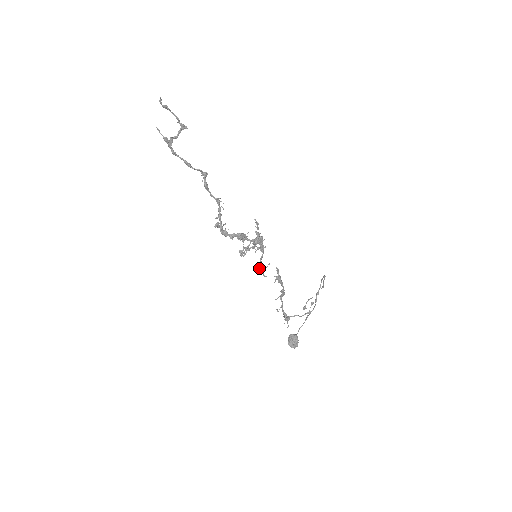
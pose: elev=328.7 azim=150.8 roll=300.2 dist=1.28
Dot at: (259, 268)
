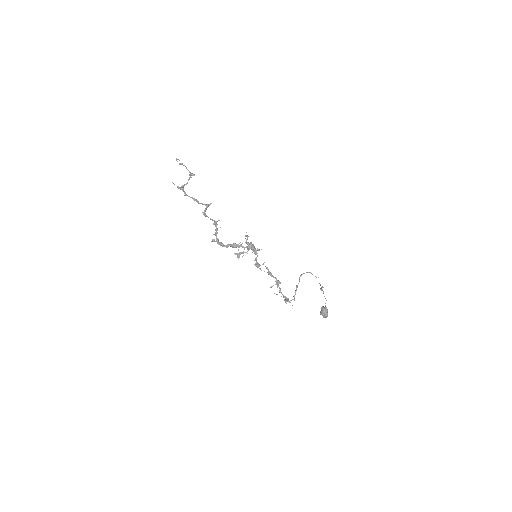
Dot at: (256, 265)
